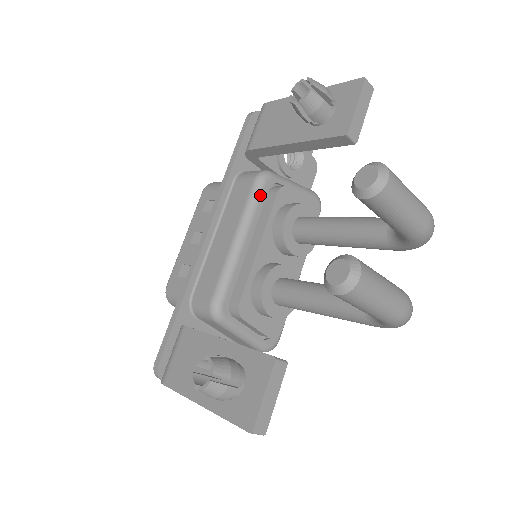
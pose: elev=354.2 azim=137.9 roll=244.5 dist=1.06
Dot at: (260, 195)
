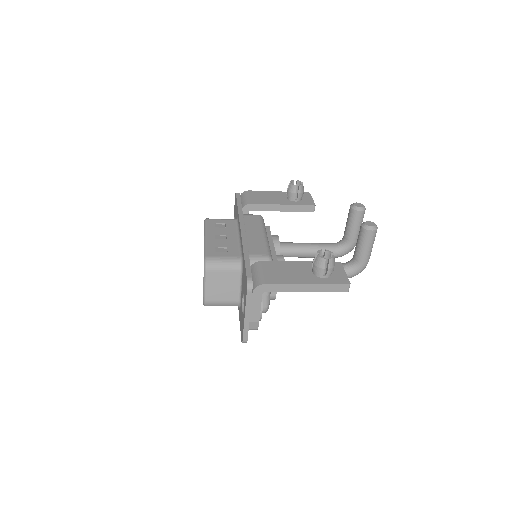
Dot at: (264, 223)
